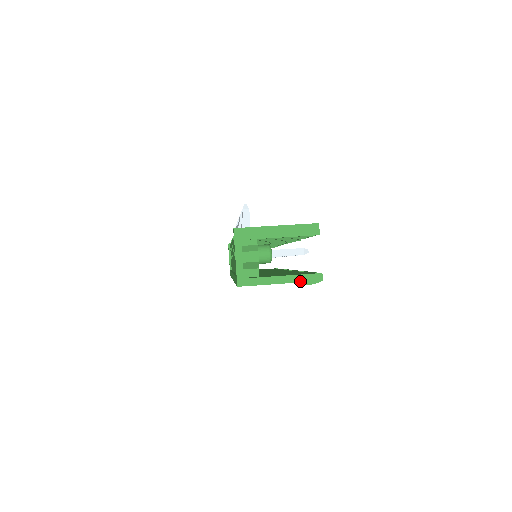
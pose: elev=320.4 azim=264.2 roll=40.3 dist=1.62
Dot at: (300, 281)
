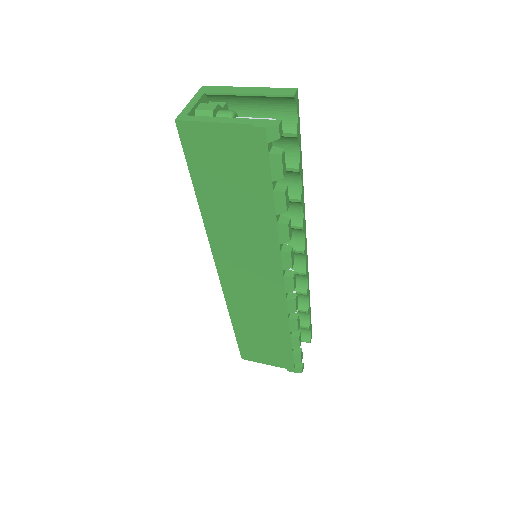
Dot at: (250, 123)
